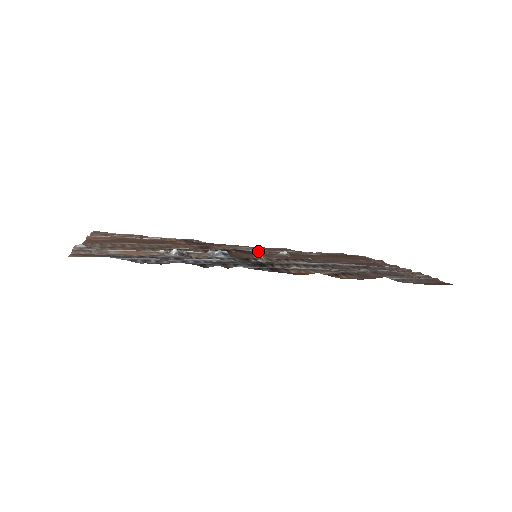
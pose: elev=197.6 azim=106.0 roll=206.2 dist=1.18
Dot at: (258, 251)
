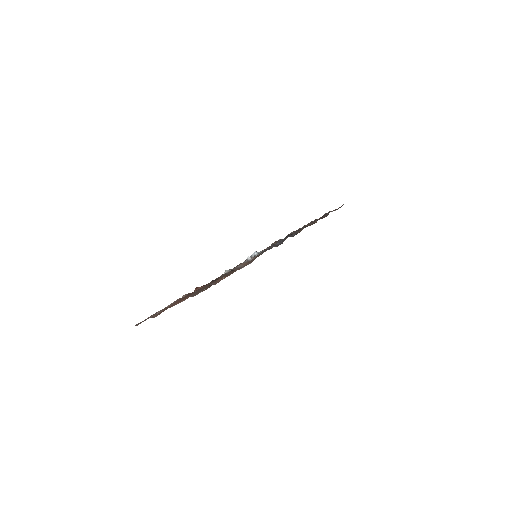
Dot at: occluded
